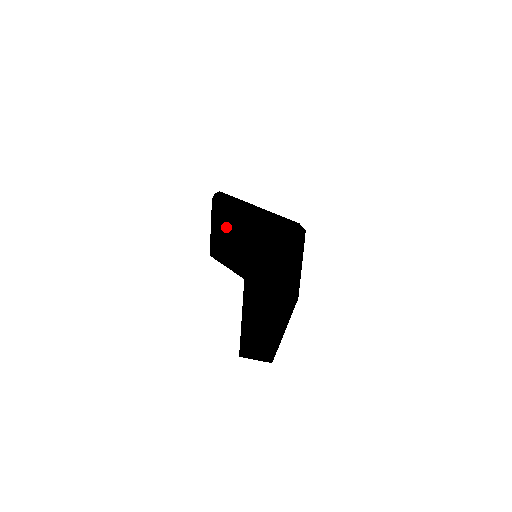
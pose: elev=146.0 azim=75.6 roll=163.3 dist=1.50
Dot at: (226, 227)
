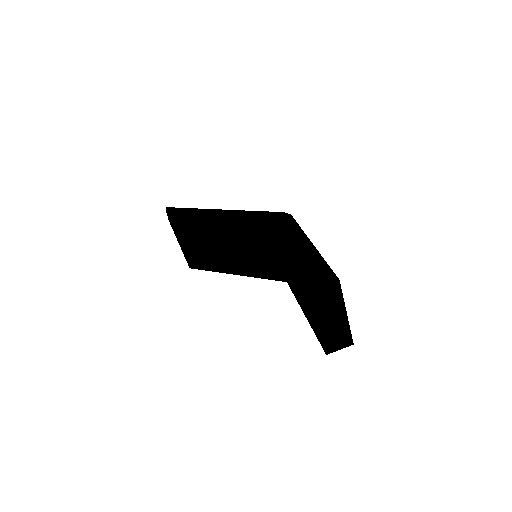
Dot at: (201, 240)
